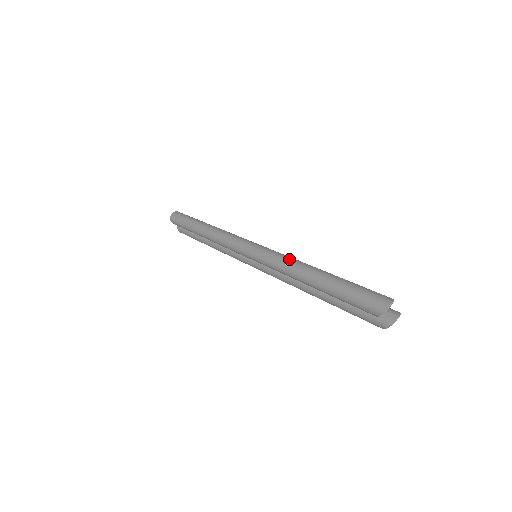
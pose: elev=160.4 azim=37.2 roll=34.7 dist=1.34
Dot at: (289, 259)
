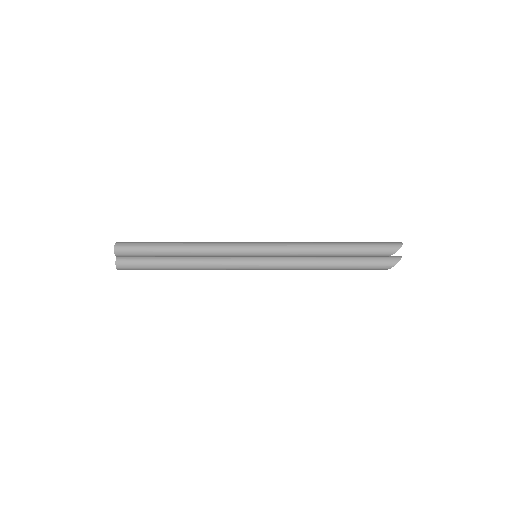
Dot at: (306, 242)
